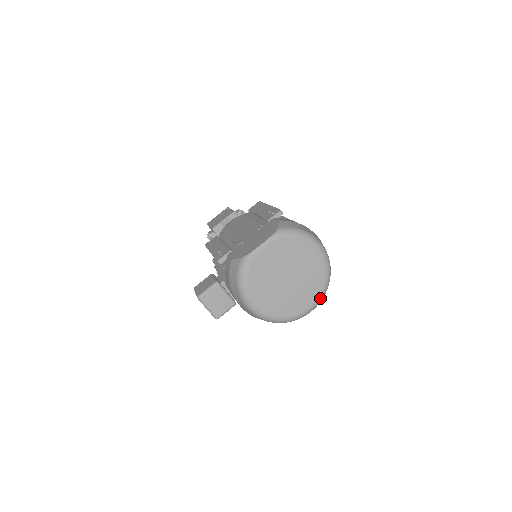
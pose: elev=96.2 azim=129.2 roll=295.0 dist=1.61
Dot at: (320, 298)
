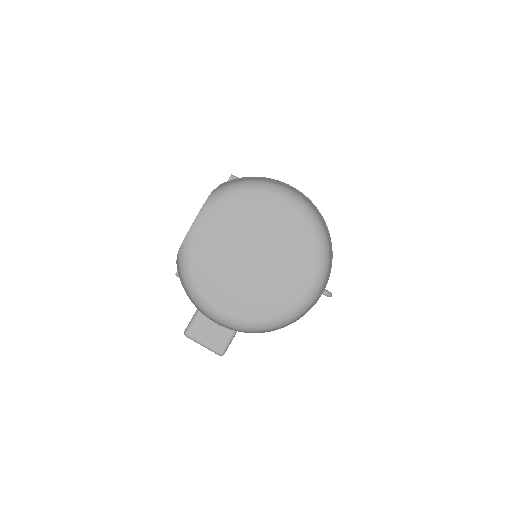
Dot at: (320, 268)
